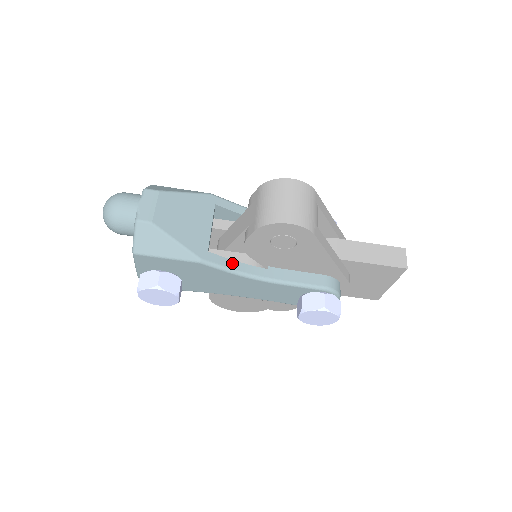
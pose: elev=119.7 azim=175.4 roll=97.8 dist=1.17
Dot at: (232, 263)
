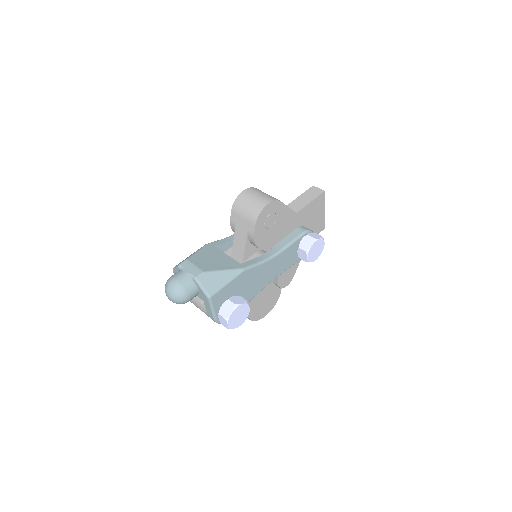
Dot at: (255, 260)
